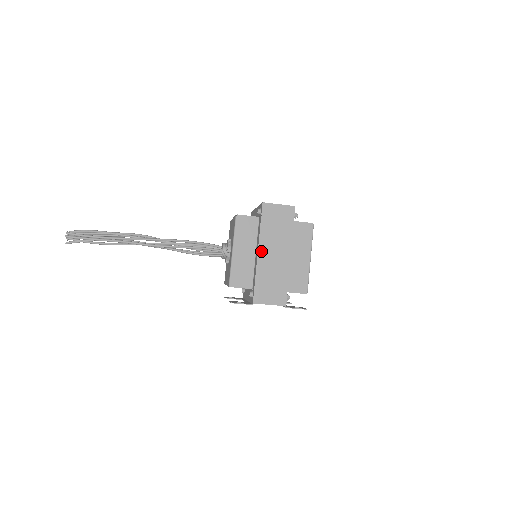
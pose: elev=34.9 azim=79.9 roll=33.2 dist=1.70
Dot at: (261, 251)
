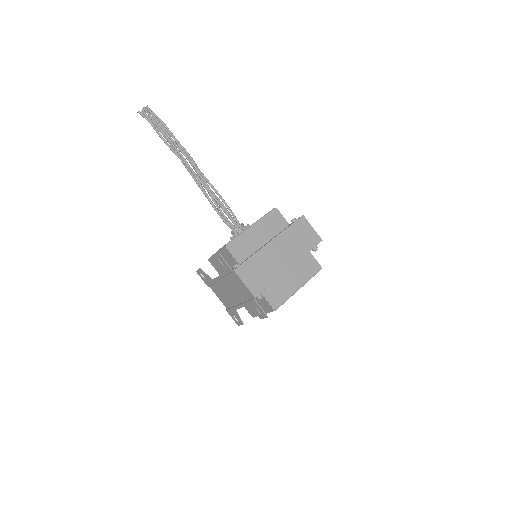
Dot at: (273, 243)
